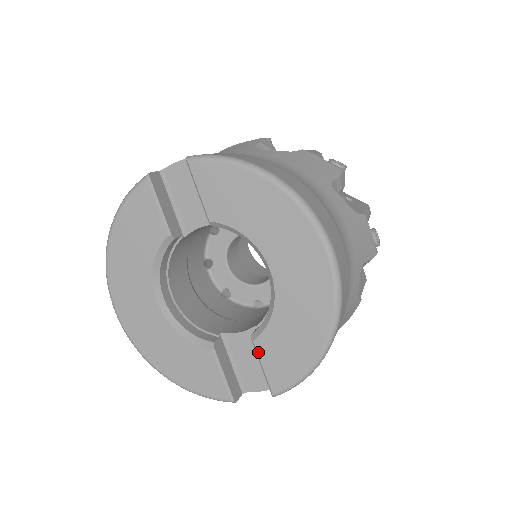
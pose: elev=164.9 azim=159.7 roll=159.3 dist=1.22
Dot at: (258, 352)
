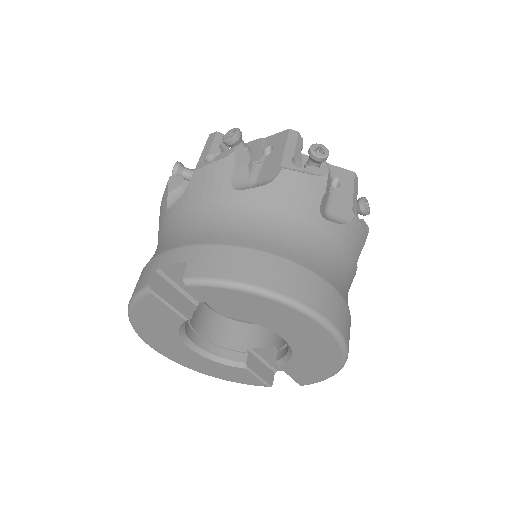
Dot at: (284, 371)
